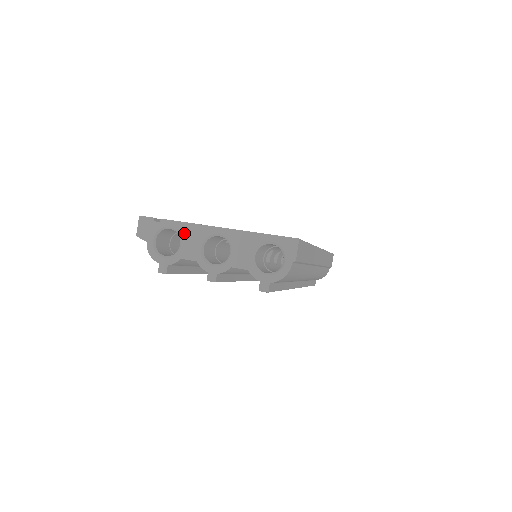
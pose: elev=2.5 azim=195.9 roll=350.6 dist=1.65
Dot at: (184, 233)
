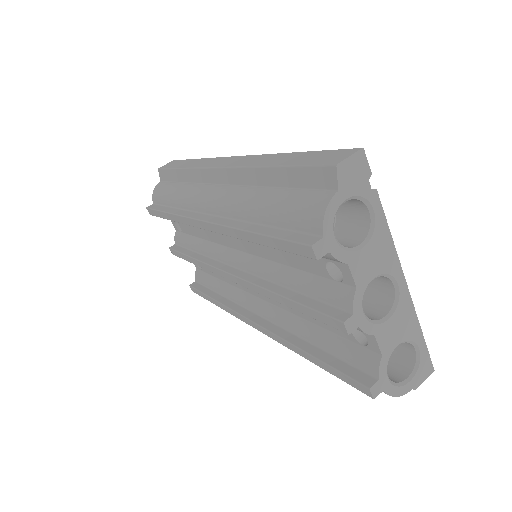
Dot at: (378, 239)
